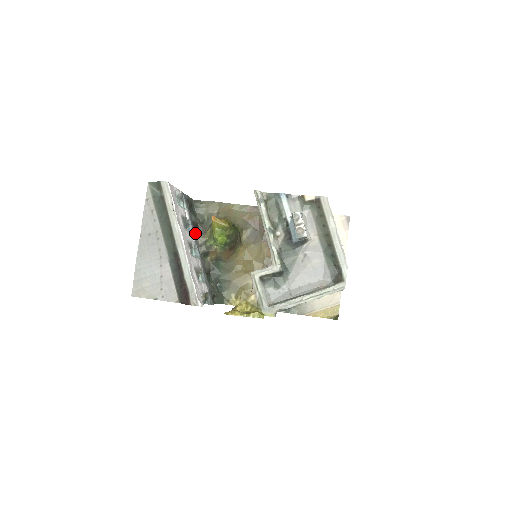
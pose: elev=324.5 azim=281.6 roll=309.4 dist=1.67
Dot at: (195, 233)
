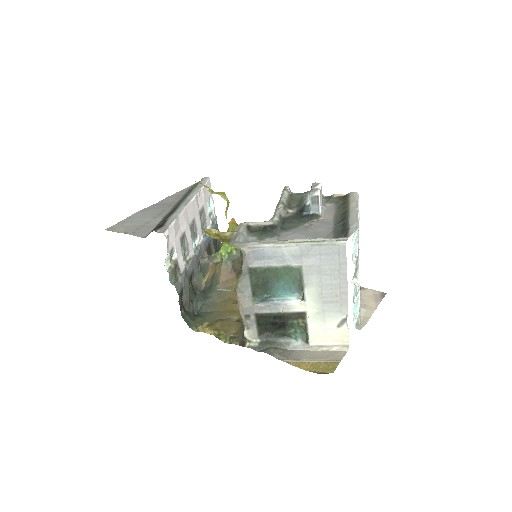
Dot at: (206, 249)
